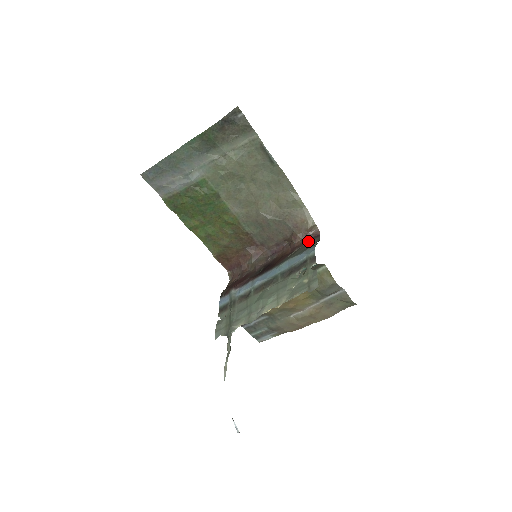
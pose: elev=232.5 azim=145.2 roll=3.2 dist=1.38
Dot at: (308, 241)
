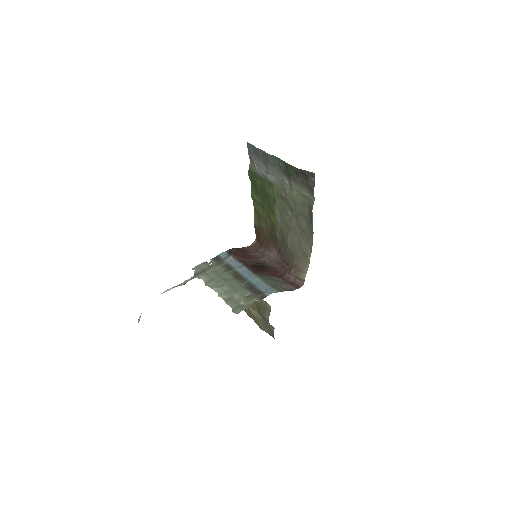
Dot at: (290, 283)
